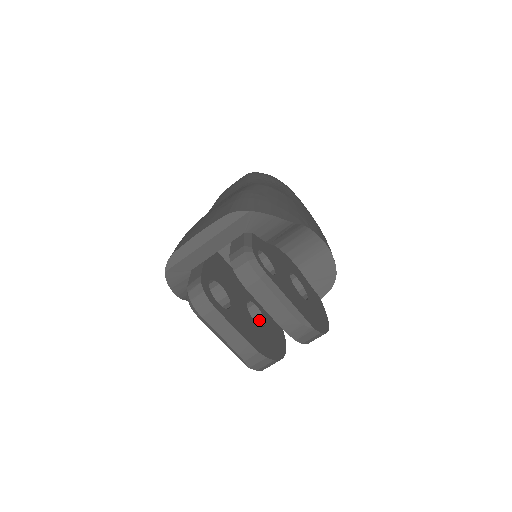
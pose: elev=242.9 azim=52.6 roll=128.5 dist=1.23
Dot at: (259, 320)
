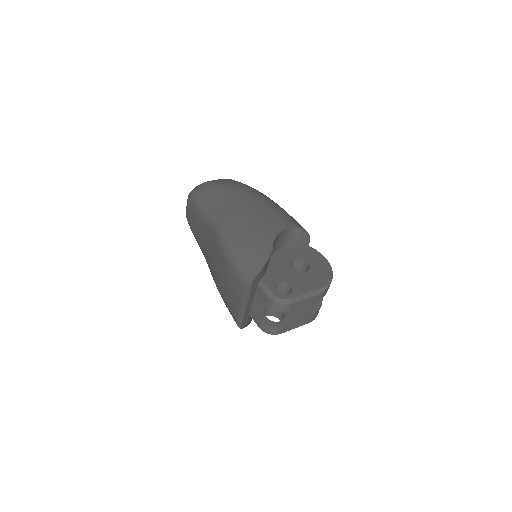
Dot at: occluded
